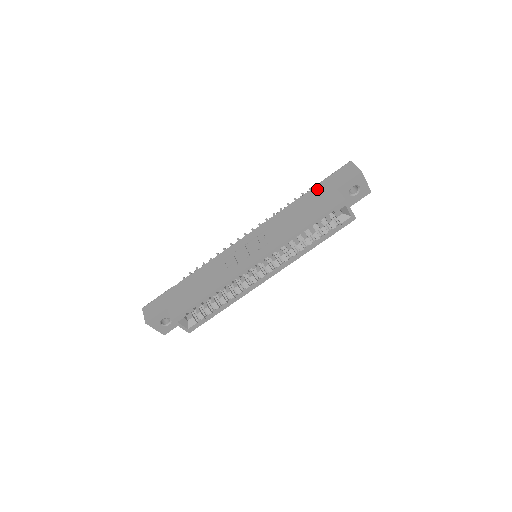
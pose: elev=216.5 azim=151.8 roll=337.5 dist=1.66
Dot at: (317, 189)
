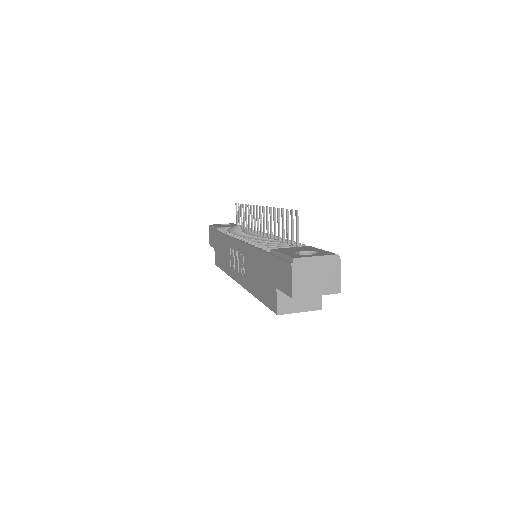
Dot at: (268, 261)
